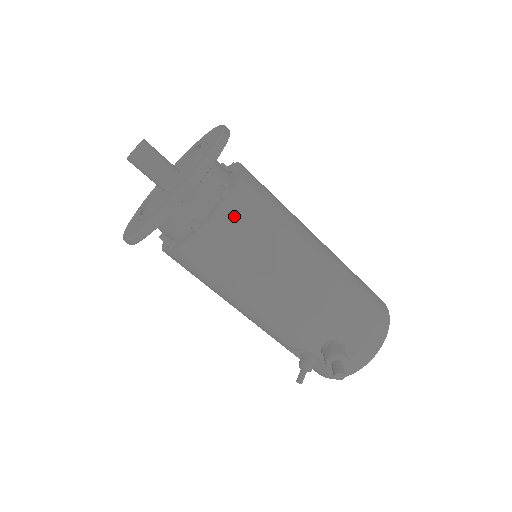
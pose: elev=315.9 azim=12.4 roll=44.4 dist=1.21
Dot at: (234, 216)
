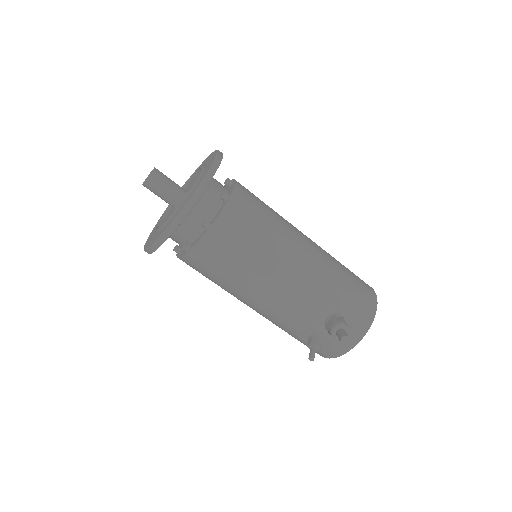
Dot at: (237, 213)
